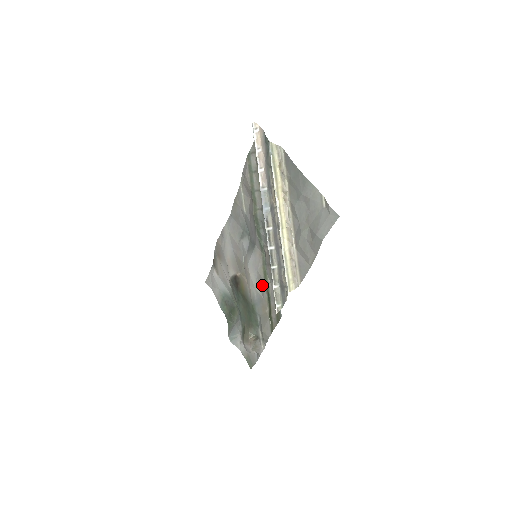
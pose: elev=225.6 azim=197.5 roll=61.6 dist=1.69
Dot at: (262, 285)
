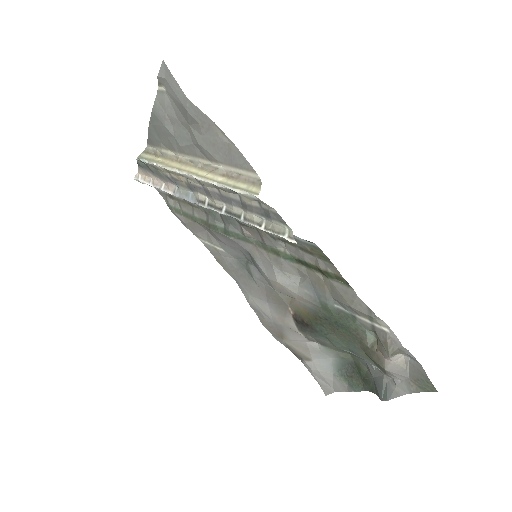
Dot at: (290, 268)
